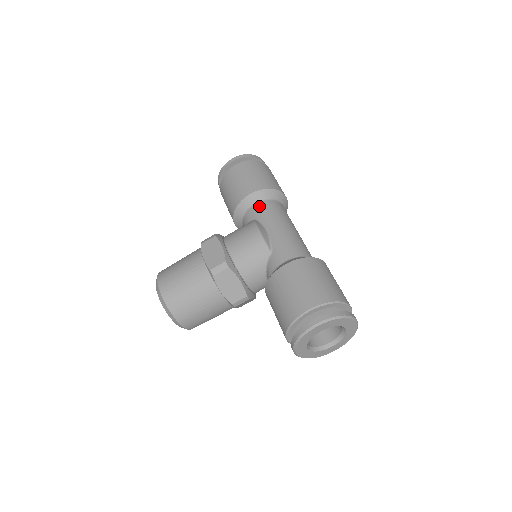
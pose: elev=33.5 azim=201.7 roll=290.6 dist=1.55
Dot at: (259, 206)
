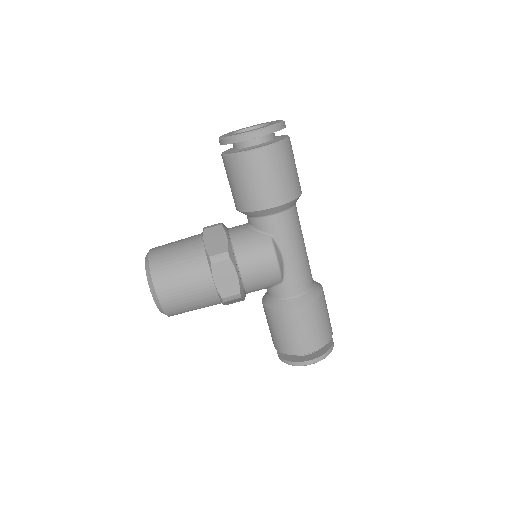
Dot at: (278, 220)
